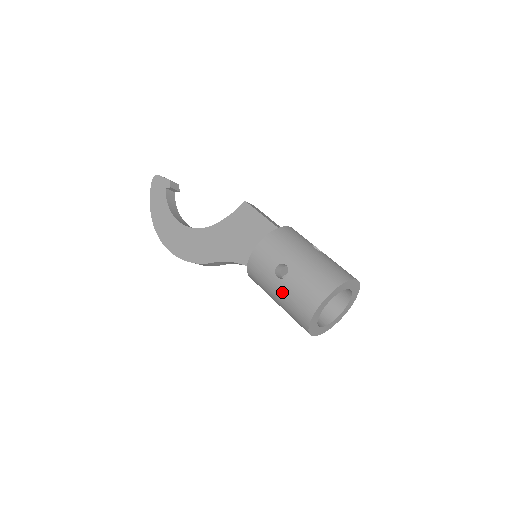
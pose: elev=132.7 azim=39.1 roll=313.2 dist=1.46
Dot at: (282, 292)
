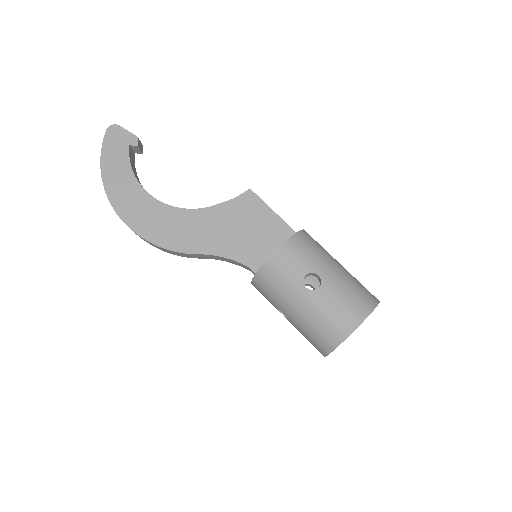
Dot at: (309, 305)
